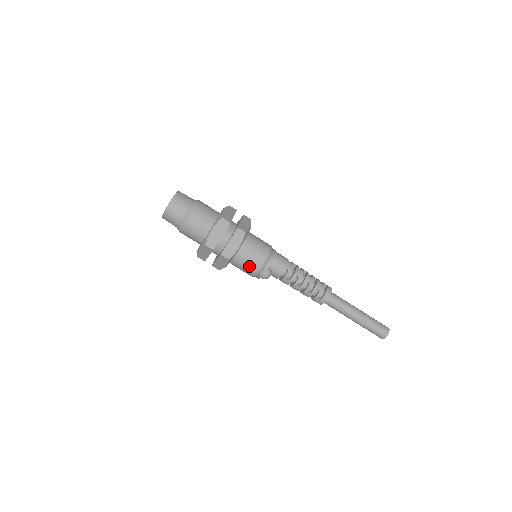
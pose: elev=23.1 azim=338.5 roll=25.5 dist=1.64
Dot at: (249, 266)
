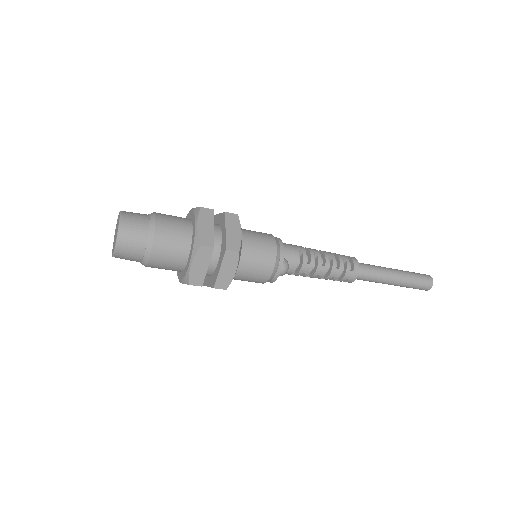
Dot at: (262, 259)
